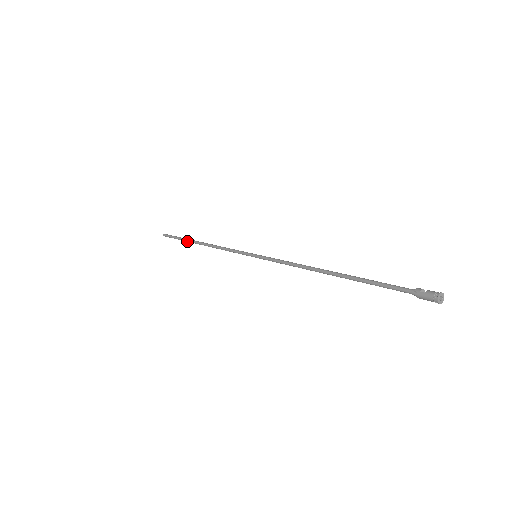
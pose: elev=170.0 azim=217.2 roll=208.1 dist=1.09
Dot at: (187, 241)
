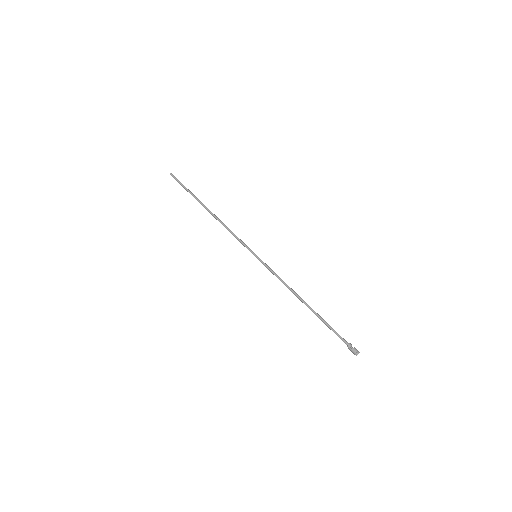
Dot at: (196, 199)
